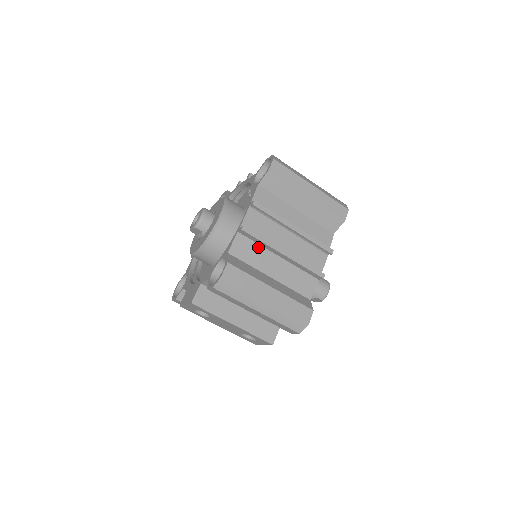
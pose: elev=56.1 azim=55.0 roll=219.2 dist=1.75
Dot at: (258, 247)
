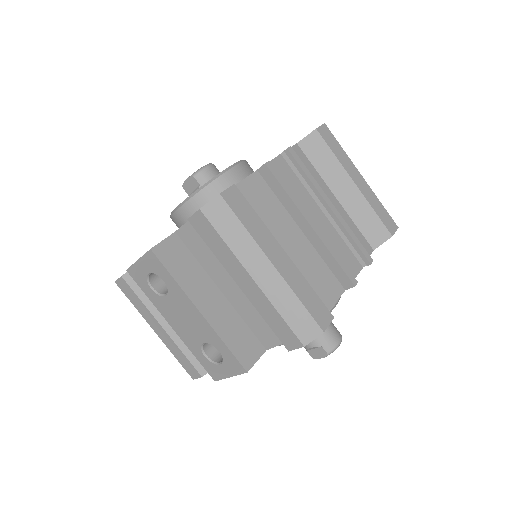
Dot at: (277, 203)
